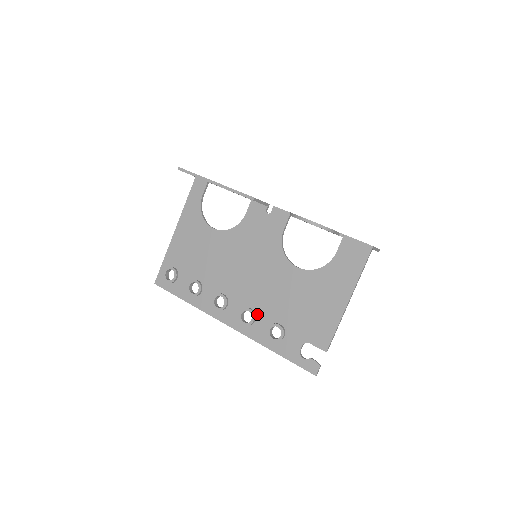
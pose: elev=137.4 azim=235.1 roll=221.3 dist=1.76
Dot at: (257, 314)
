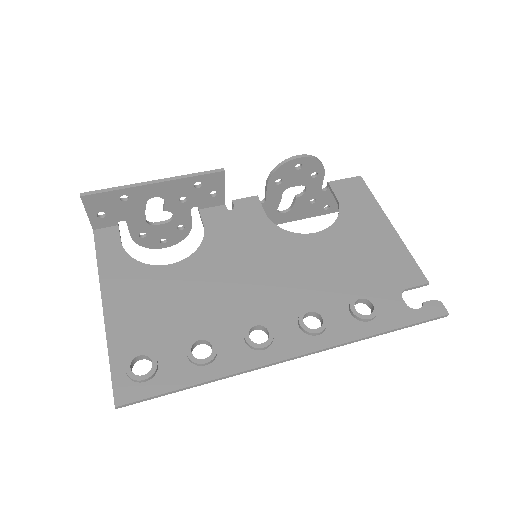
Dot at: (320, 309)
